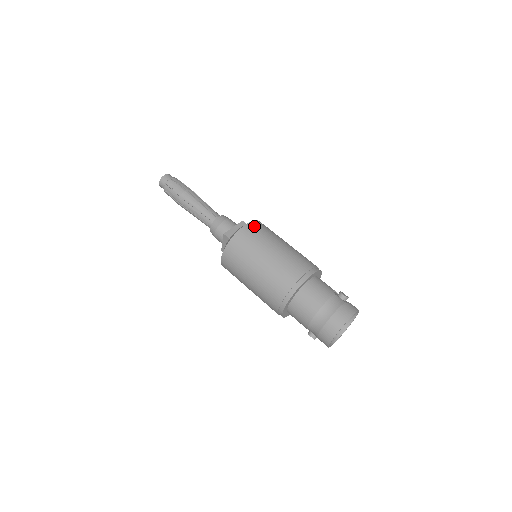
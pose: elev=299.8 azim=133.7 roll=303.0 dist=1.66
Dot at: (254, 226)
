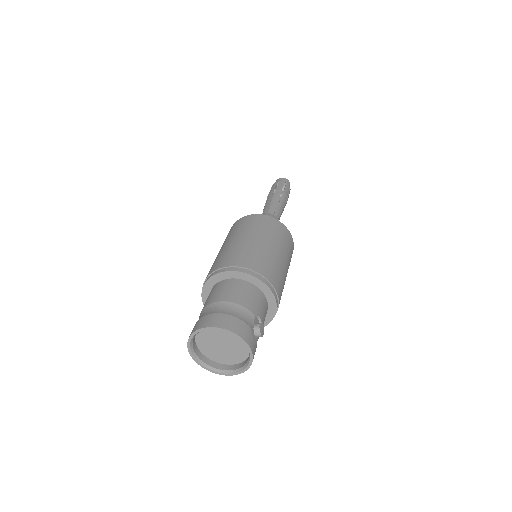
Dot at: (281, 227)
